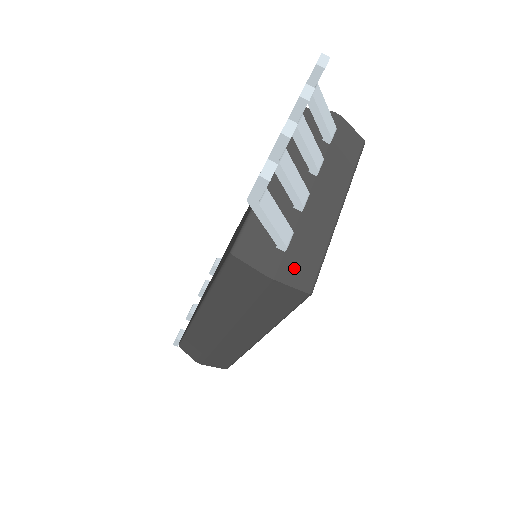
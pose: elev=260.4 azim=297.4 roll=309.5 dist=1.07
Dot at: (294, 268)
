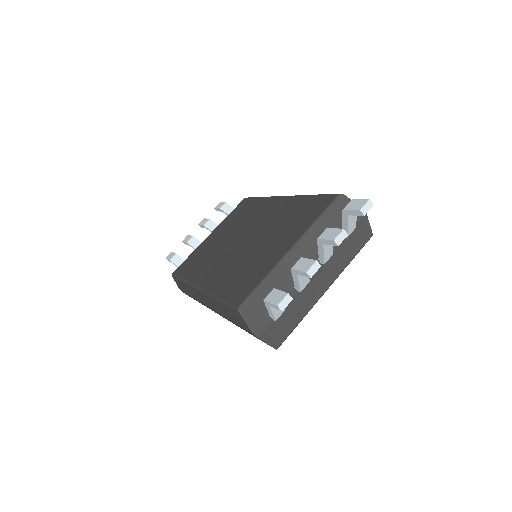
Dot at: (274, 332)
